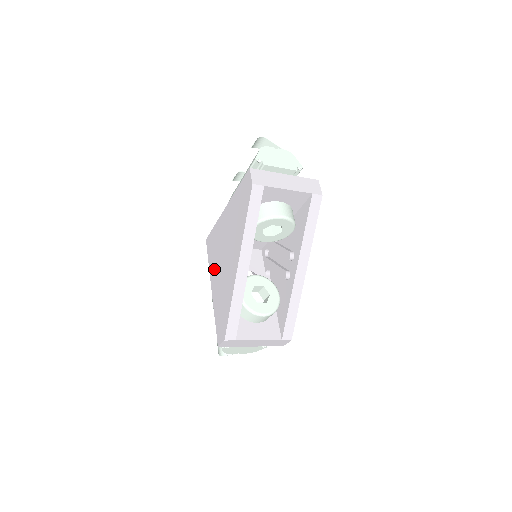
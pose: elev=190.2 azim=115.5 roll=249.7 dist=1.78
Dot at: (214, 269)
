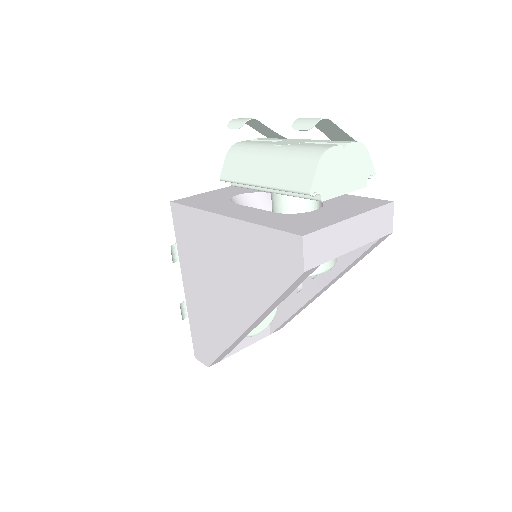
Dot at: (190, 269)
